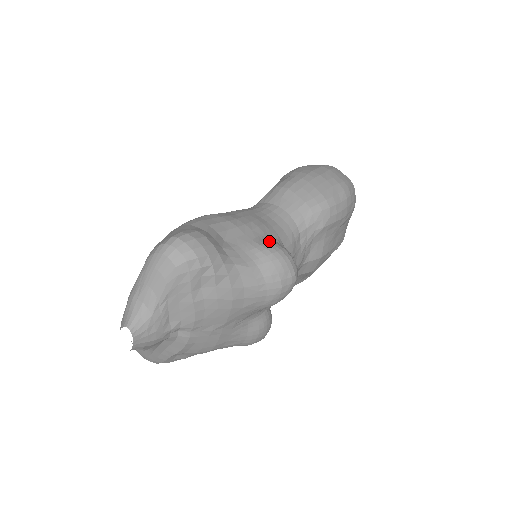
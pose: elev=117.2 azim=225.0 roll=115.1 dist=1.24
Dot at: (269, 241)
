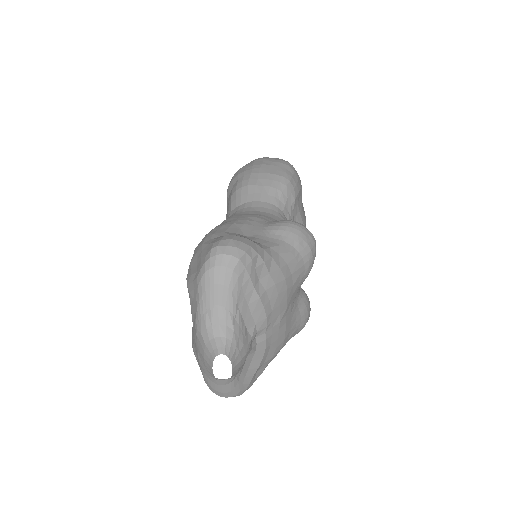
Dot at: (275, 221)
